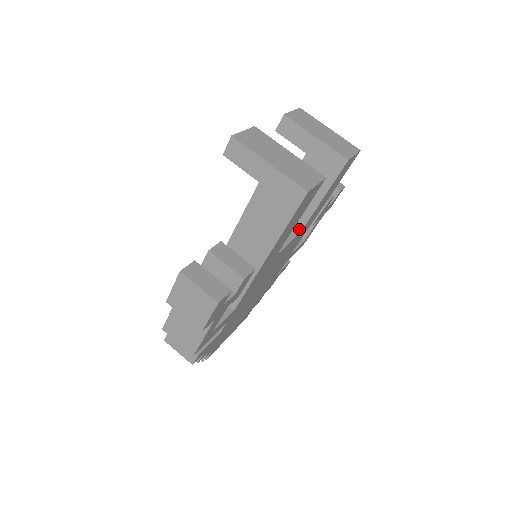
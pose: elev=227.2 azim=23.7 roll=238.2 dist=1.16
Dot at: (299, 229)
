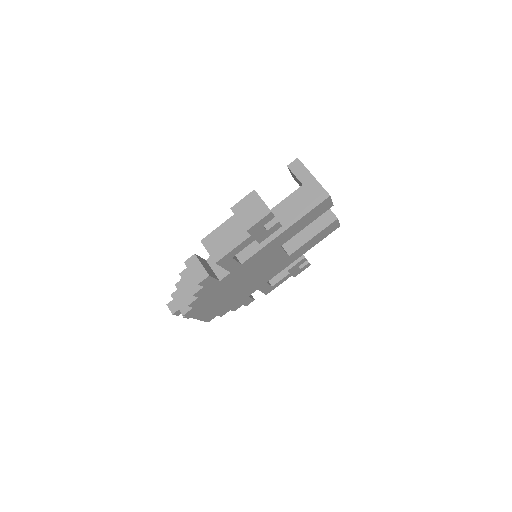
Dot at: (289, 253)
